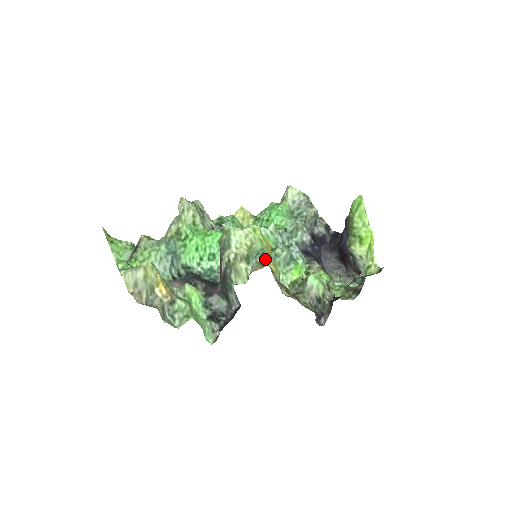
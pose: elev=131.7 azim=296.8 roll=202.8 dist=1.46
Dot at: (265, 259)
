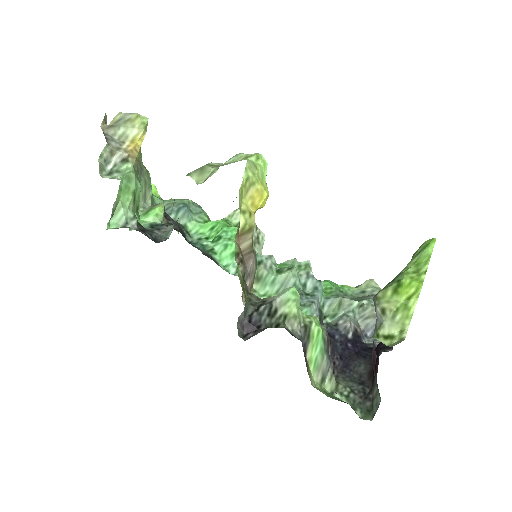
Dot at: (260, 256)
